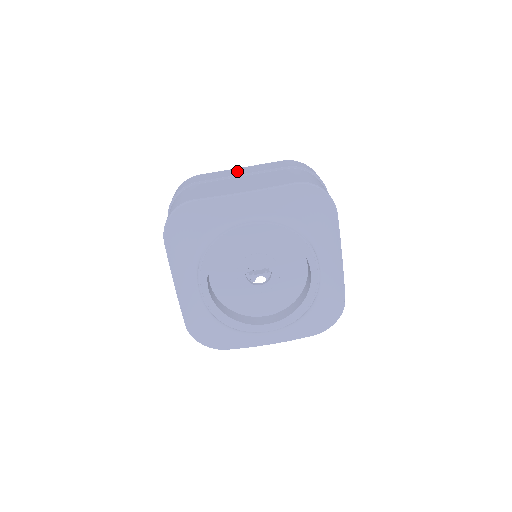
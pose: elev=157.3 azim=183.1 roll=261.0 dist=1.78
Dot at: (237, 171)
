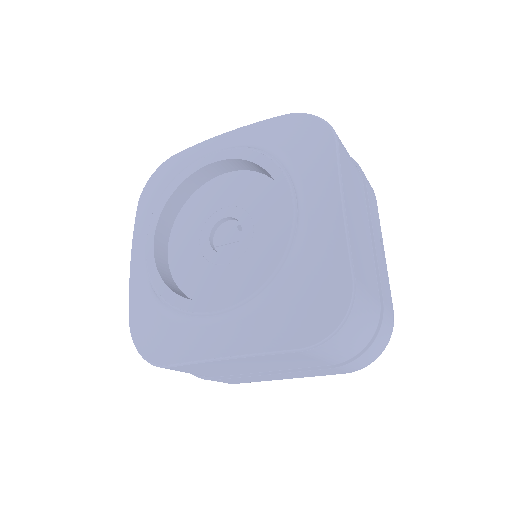
Dot at: occluded
